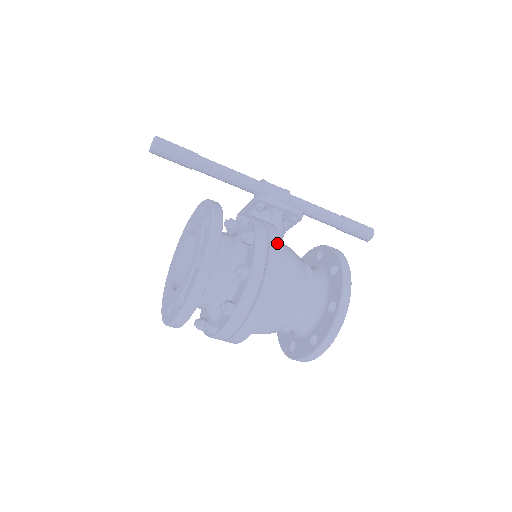
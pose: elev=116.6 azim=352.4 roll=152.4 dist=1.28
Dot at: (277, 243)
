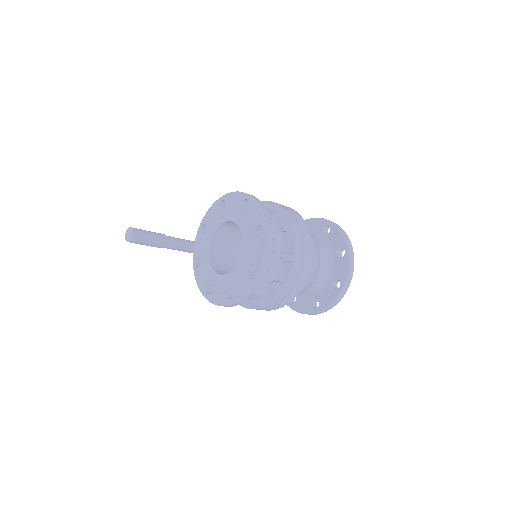
Dot at: occluded
